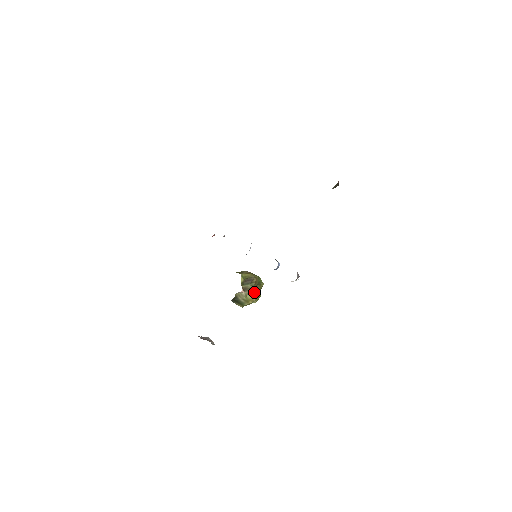
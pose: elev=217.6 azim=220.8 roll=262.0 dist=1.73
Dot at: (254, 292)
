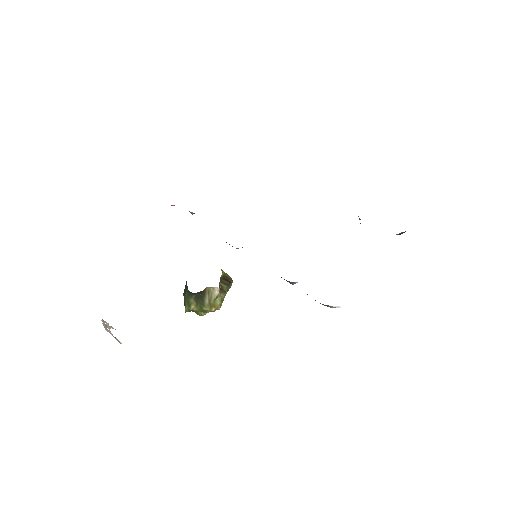
Dot at: (223, 299)
